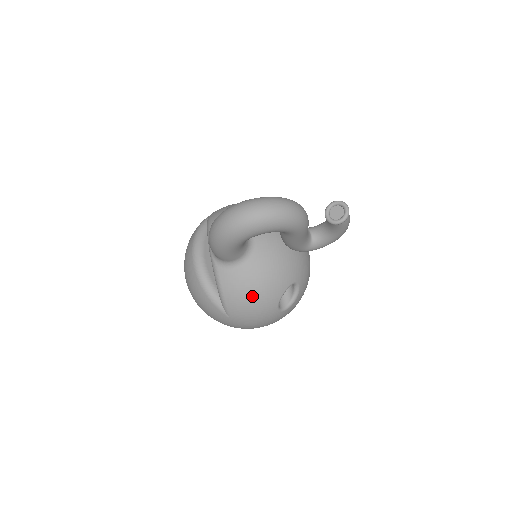
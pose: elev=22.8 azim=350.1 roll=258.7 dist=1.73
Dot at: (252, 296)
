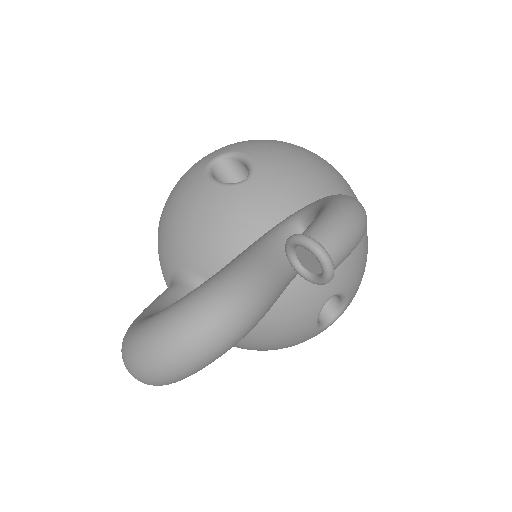
Dot at: (271, 347)
